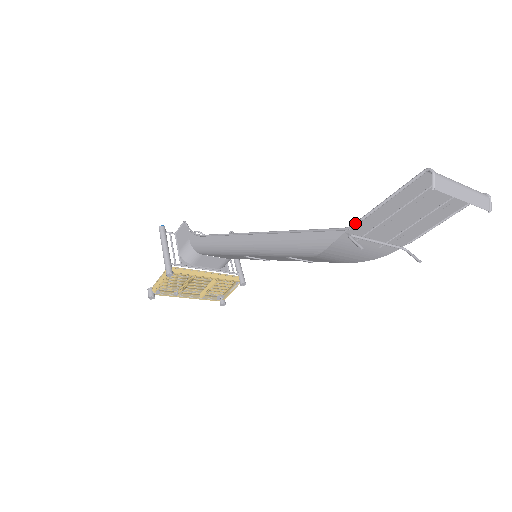
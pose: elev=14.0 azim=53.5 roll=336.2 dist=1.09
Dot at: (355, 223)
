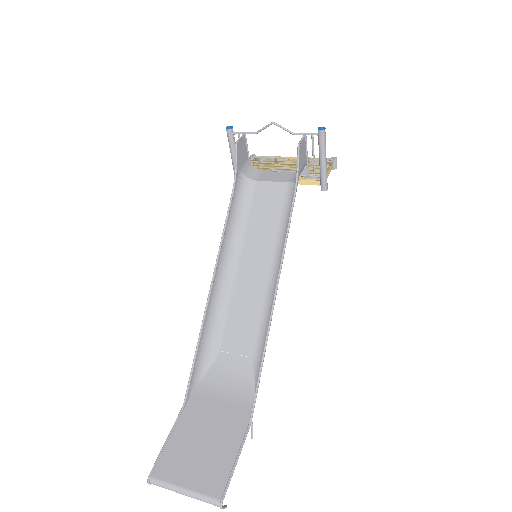
Dot at: (179, 412)
